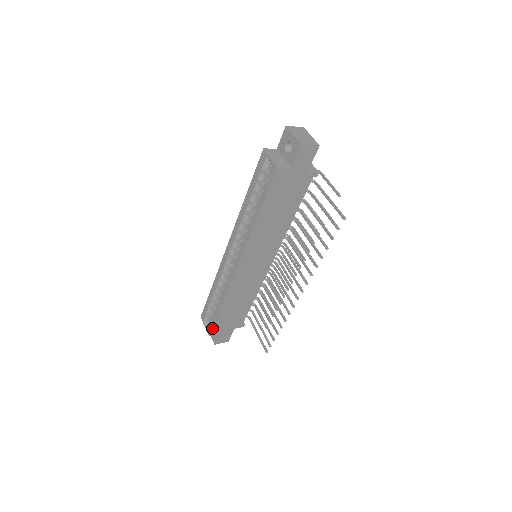
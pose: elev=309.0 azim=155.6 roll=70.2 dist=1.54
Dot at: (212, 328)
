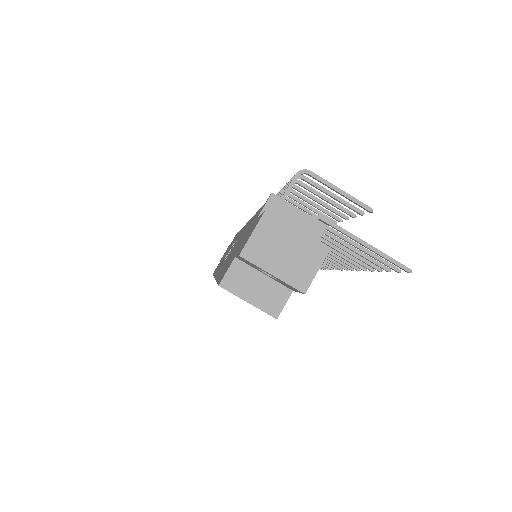
Dot at: occluded
